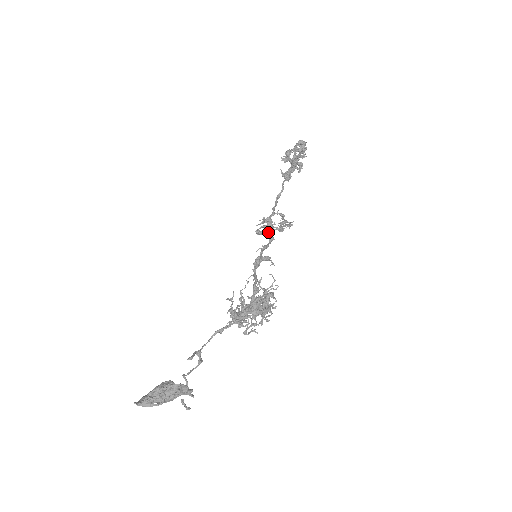
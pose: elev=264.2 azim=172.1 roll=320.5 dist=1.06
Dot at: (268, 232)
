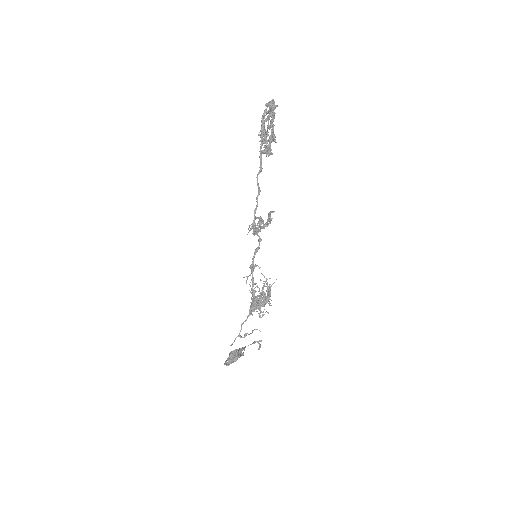
Dot at: occluded
